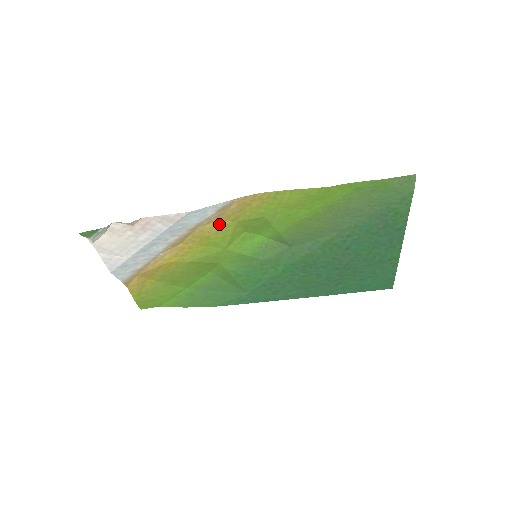
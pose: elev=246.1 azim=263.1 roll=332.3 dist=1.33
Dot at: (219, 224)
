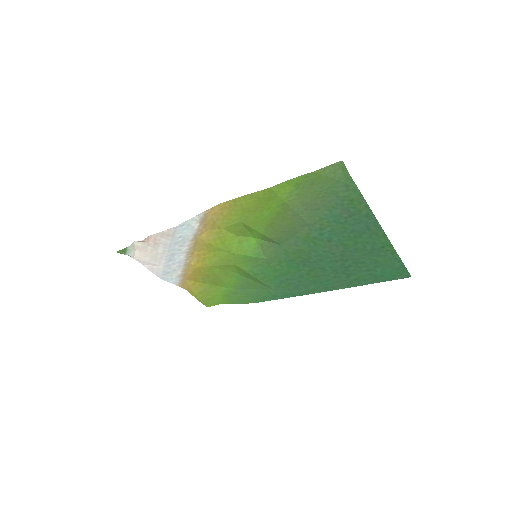
Dot at: (211, 233)
